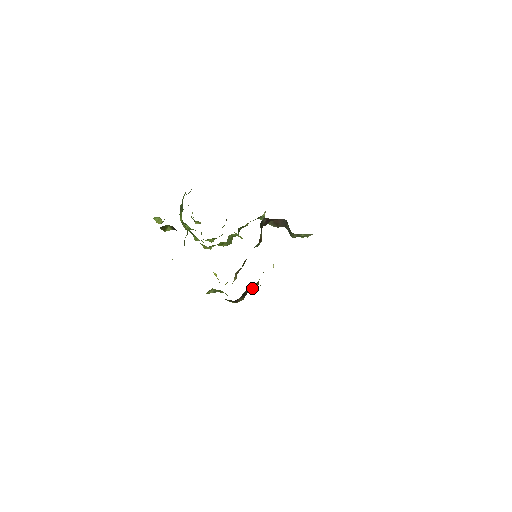
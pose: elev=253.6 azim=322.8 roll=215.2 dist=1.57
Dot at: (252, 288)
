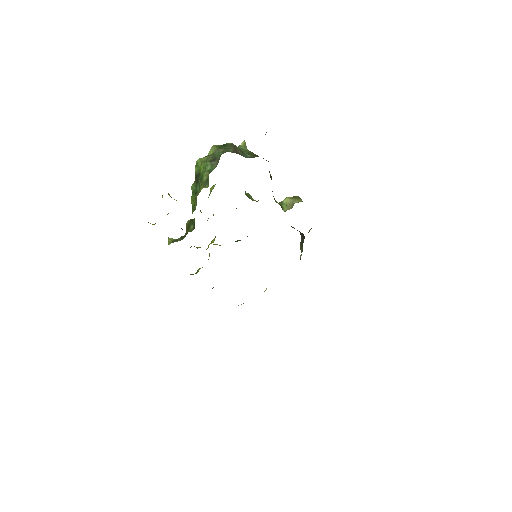
Dot at: occluded
